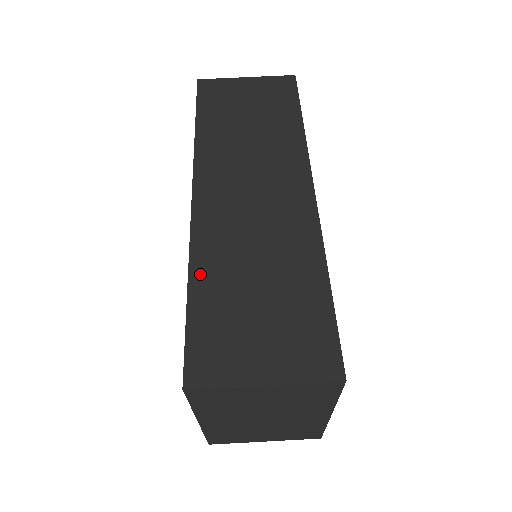
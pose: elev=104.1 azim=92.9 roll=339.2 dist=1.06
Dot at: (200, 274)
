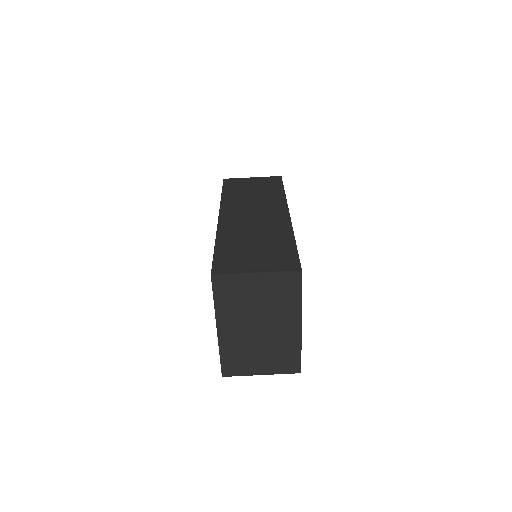
Dot at: (222, 240)
